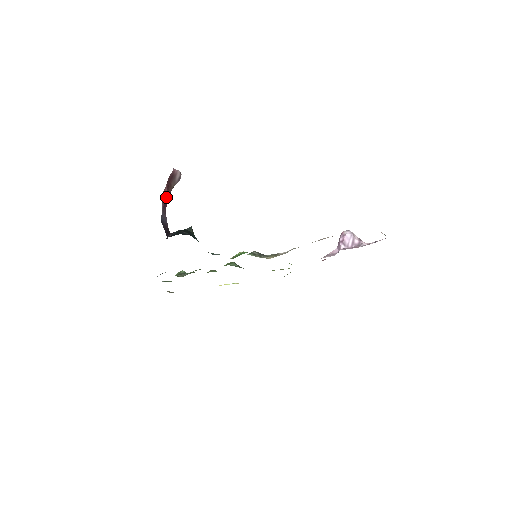
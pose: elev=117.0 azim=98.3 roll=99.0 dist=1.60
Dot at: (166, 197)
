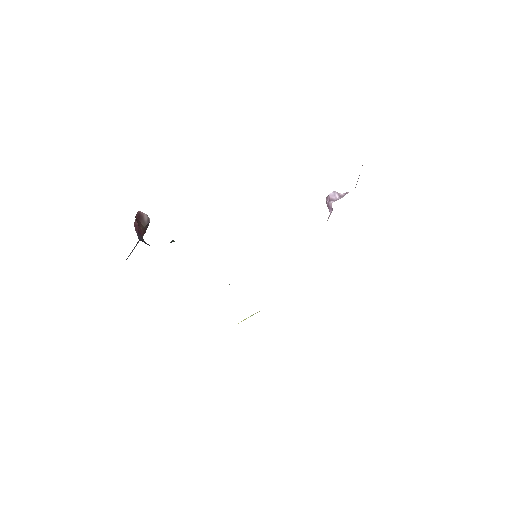
Dot at: (138, 228)
